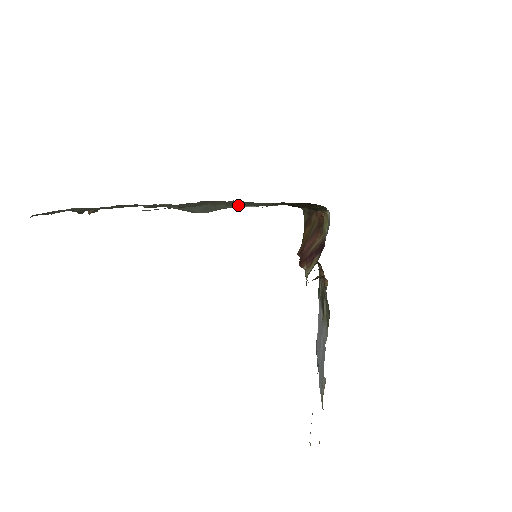
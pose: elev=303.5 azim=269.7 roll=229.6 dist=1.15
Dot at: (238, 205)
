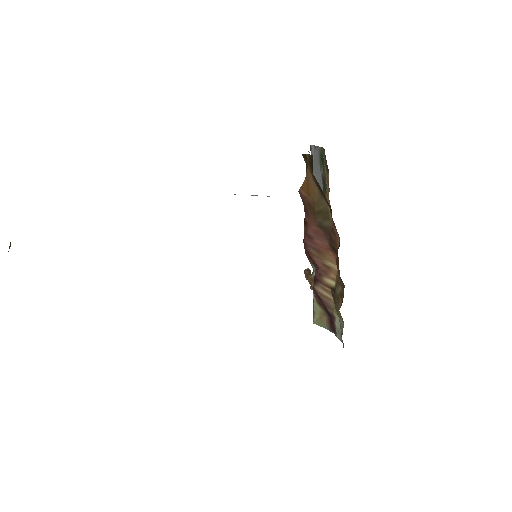
Dot at: occluded
